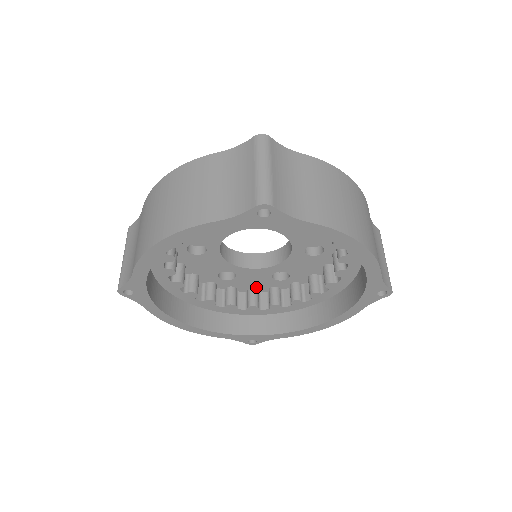
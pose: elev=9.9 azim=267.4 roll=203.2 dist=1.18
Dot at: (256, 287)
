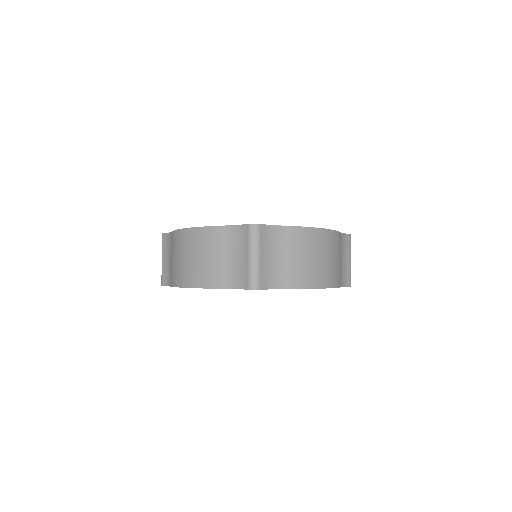
Dot at: occluded
